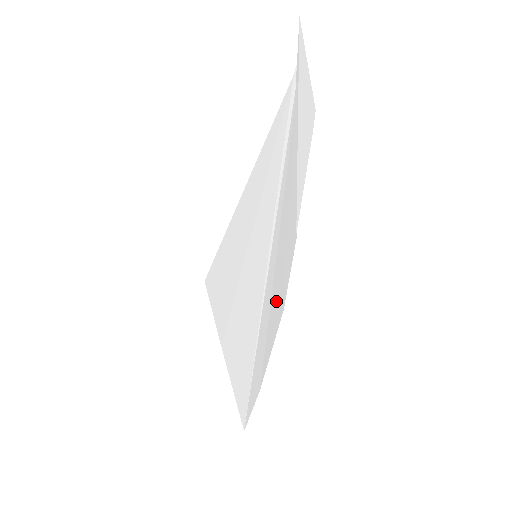
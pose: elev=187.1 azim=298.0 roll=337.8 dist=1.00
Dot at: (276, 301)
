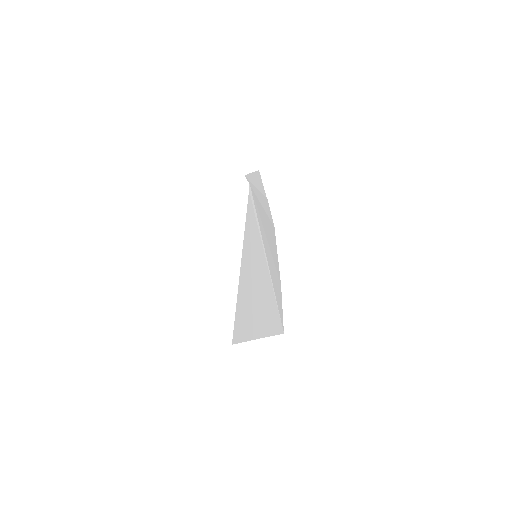
Dot at: (271, 238)
